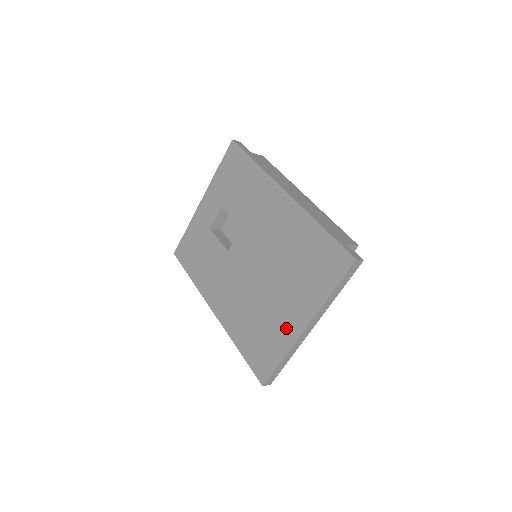
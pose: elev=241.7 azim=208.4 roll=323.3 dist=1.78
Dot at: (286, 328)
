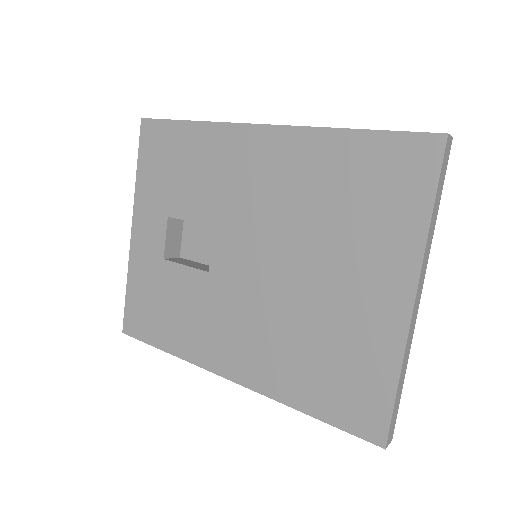
Dot at: (377, 323)
